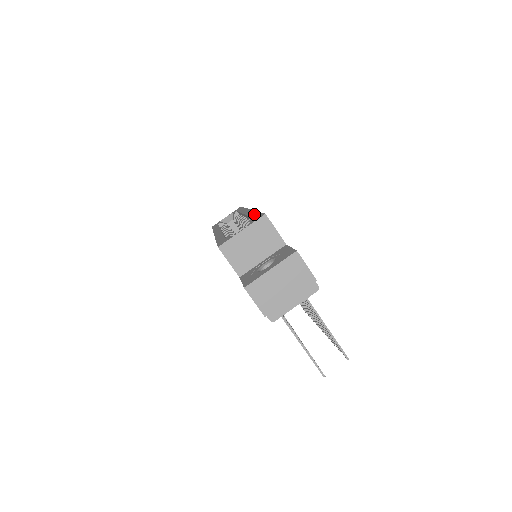
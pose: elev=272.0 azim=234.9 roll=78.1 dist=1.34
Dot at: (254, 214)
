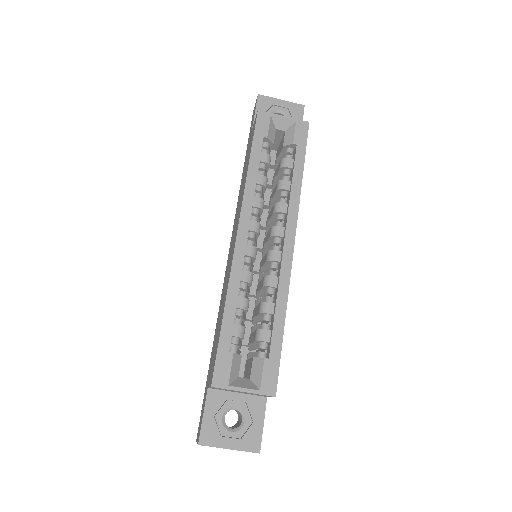
Dot at: (278, 333)
